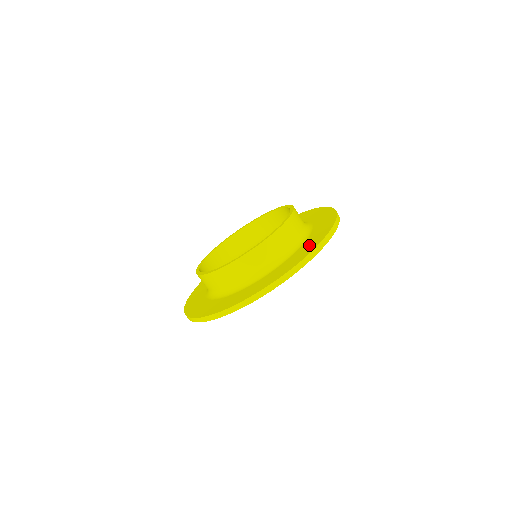
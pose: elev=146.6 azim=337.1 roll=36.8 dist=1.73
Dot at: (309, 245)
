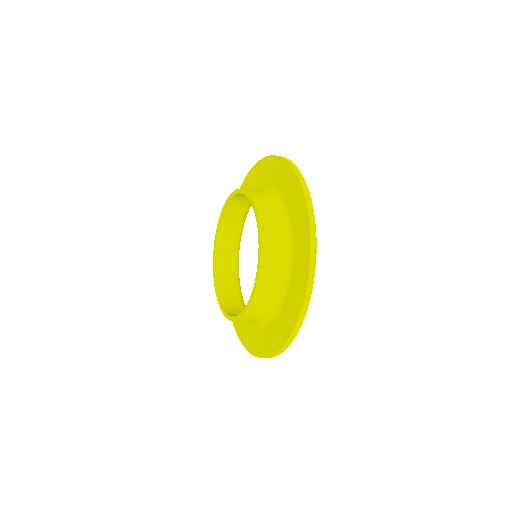
Dot at: (280, 175)
